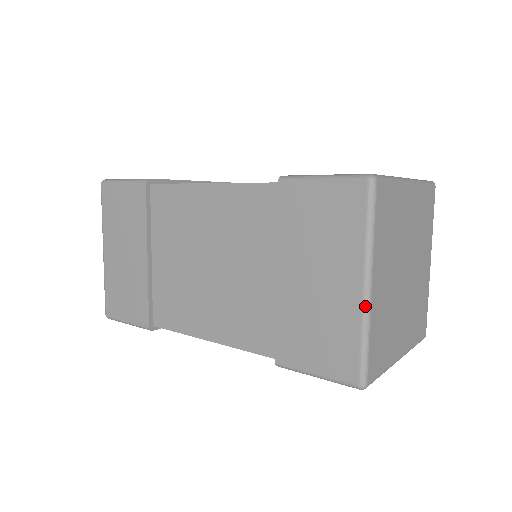
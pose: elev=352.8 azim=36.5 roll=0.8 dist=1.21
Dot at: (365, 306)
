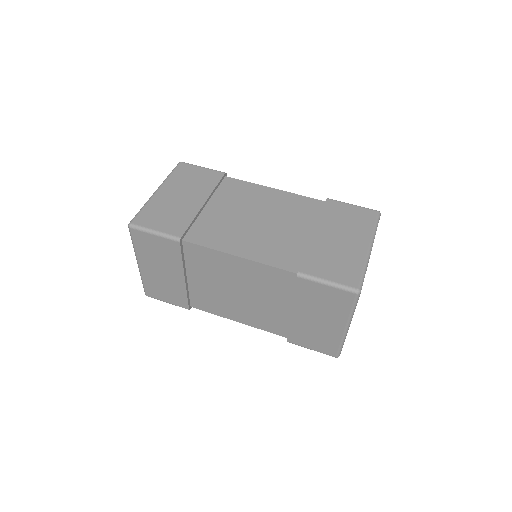
Dot at: (345, 335)
